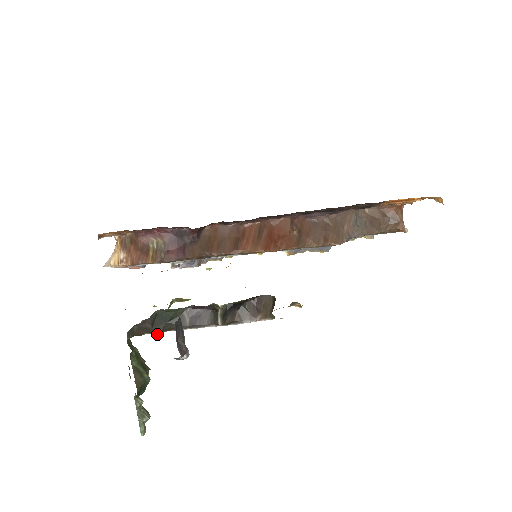
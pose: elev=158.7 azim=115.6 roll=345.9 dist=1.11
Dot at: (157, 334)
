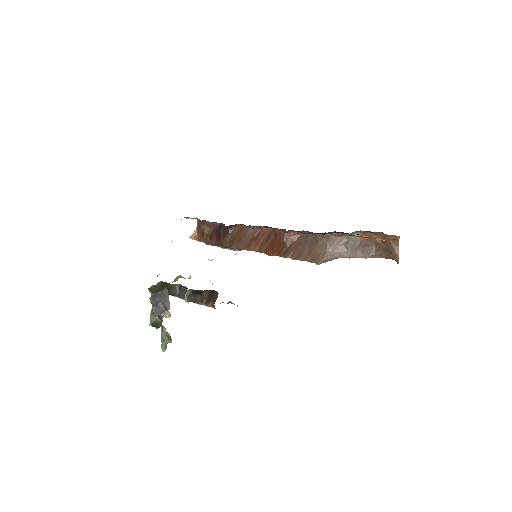
Dot at: occluded
